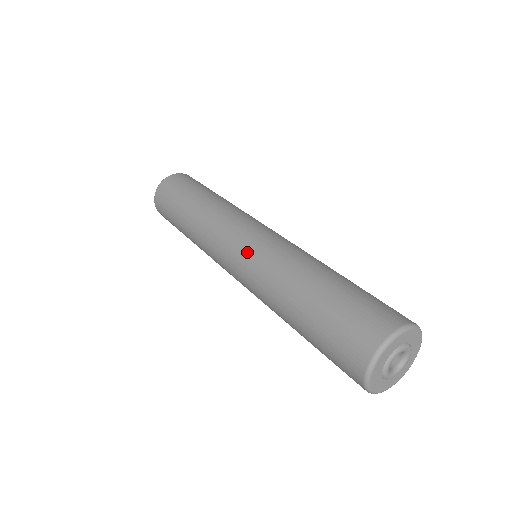
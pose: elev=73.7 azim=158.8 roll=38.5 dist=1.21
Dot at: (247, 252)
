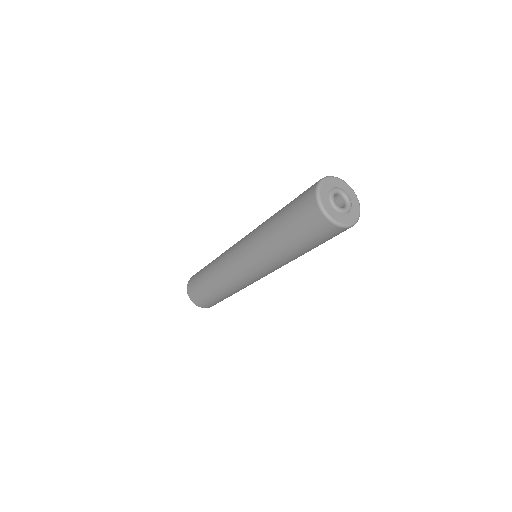
Dot at: (243, 242)
